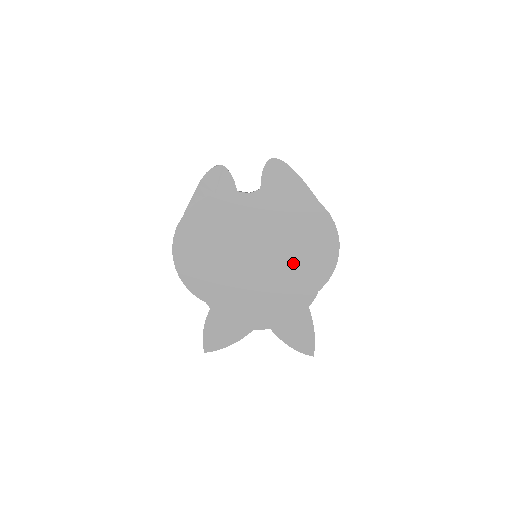
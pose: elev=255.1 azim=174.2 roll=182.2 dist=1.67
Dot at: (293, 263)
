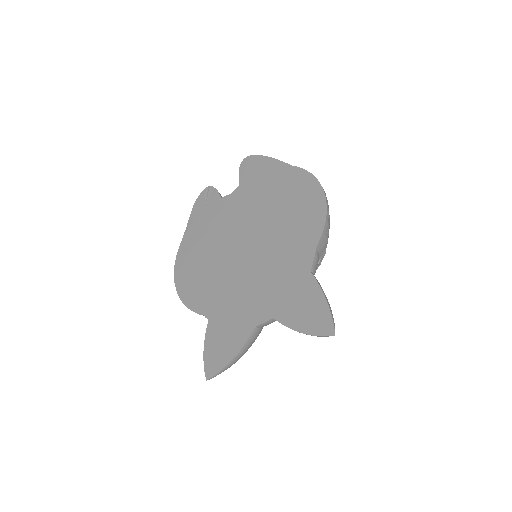
Dot at: (281, 232)
